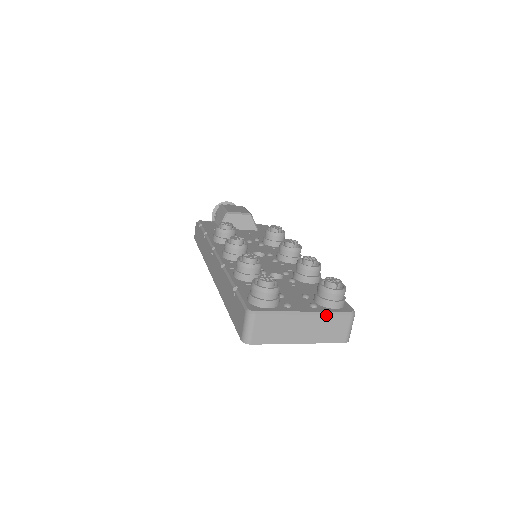
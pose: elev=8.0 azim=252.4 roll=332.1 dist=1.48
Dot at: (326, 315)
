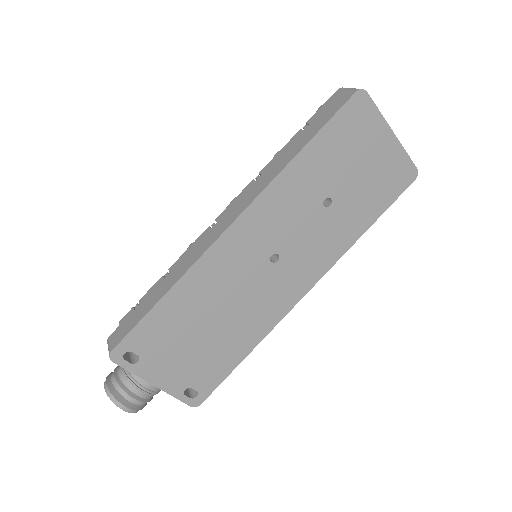
Dot at: occluded
